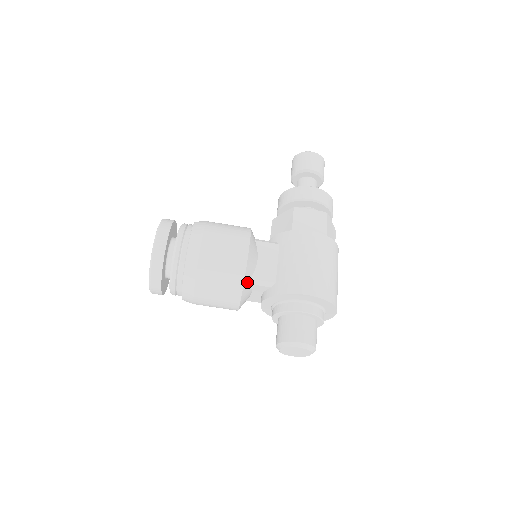
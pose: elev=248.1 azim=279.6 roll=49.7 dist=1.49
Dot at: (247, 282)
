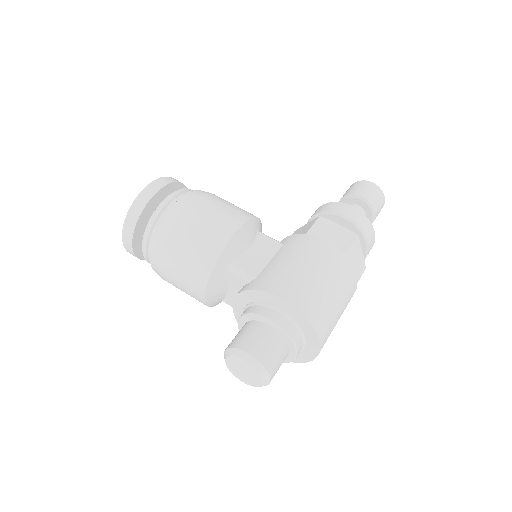
Dot at: (223, 264)
